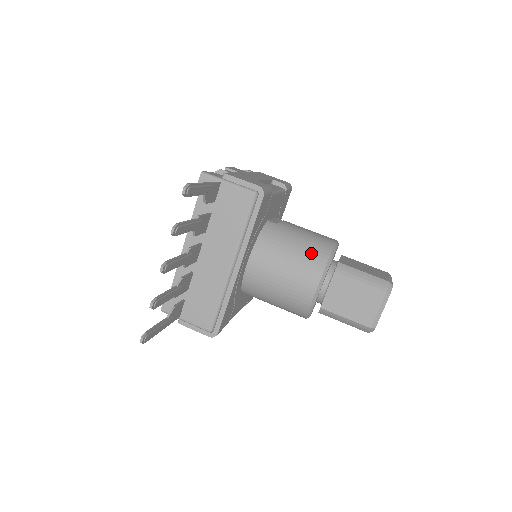
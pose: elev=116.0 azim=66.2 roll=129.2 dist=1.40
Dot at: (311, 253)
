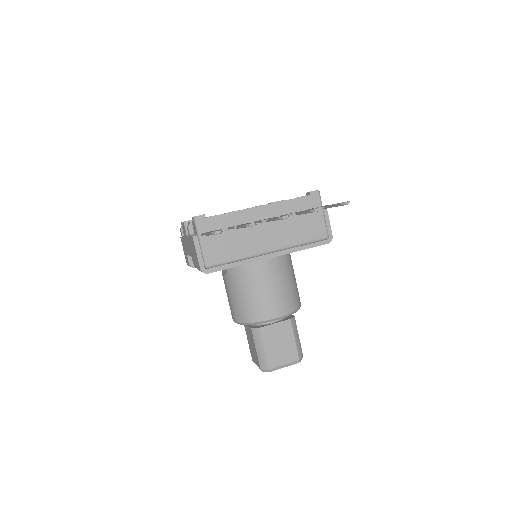
Dot at: (294, 295)
